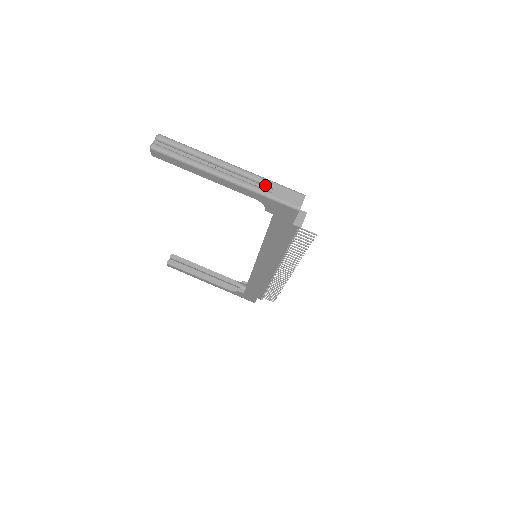
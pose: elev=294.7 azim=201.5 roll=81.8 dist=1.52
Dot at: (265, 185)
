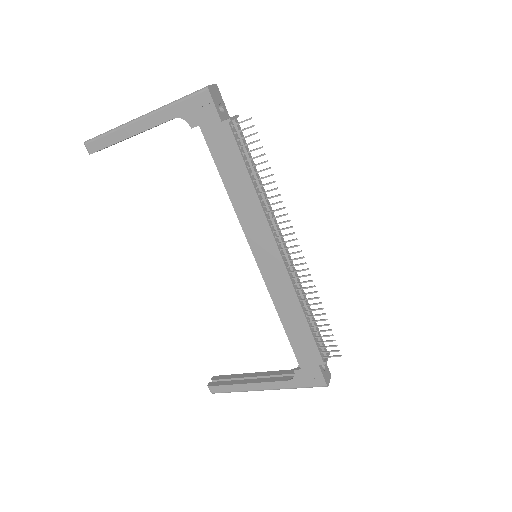
Dot at: occluded
